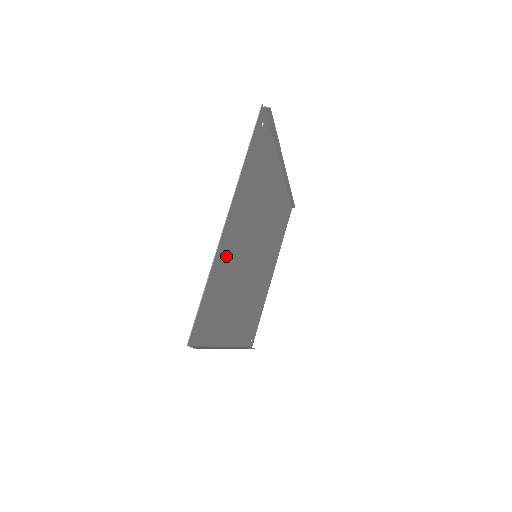
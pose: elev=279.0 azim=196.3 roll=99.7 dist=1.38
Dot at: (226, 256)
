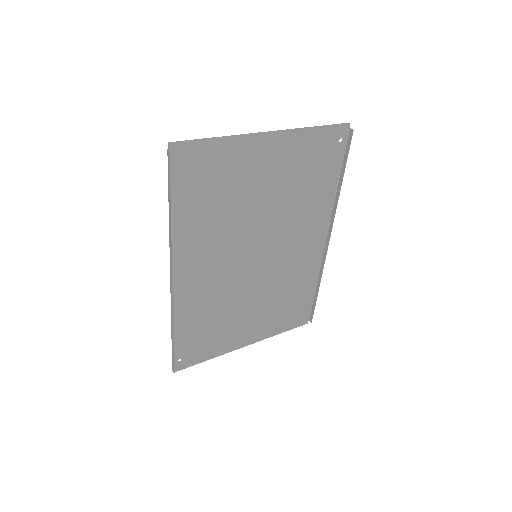
Dot at: (245, 165)
